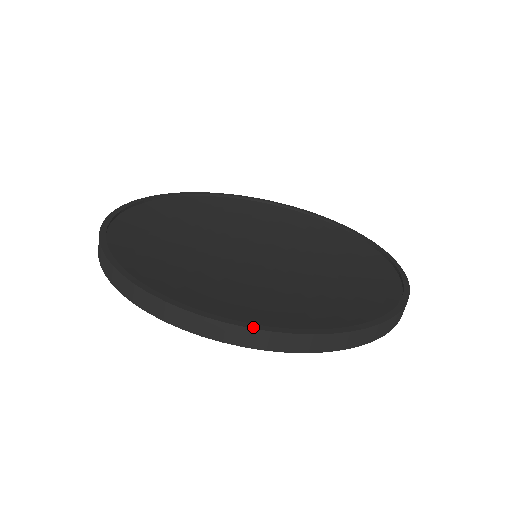
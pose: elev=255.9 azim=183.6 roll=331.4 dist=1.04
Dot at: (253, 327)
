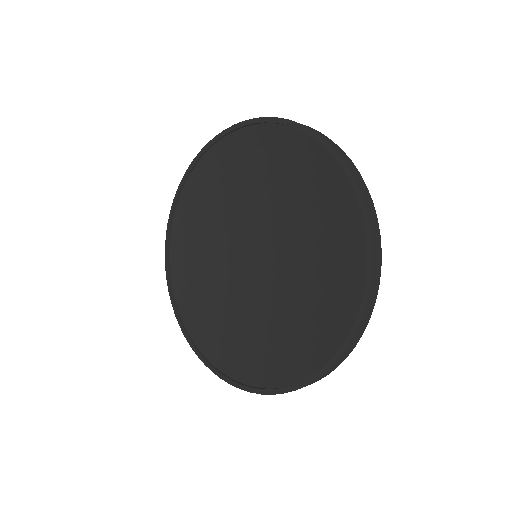
Dot at: (192, 348)
